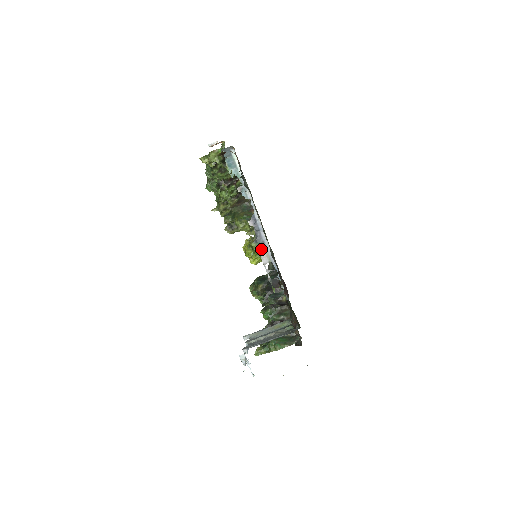
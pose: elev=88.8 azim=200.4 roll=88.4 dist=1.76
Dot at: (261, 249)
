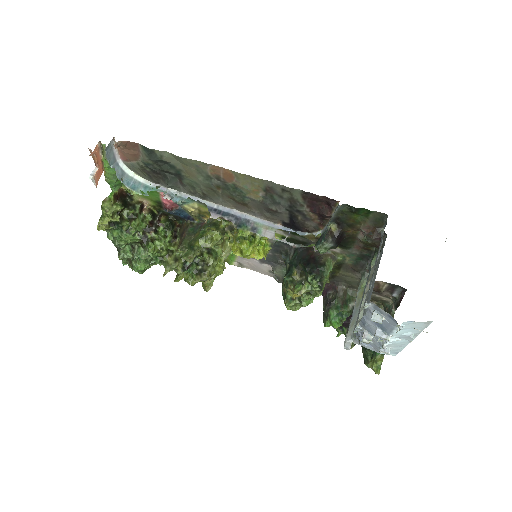
Dot at: (253, 229)
